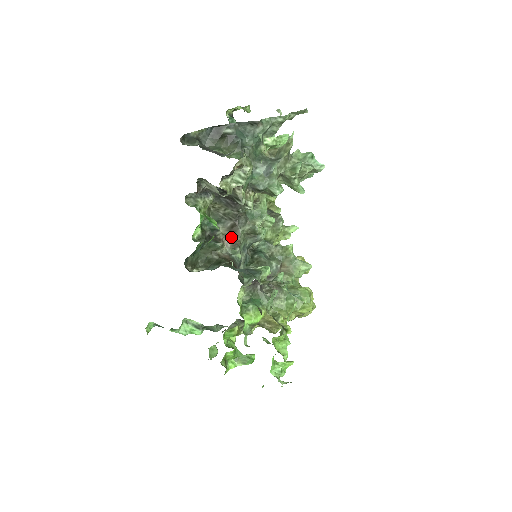
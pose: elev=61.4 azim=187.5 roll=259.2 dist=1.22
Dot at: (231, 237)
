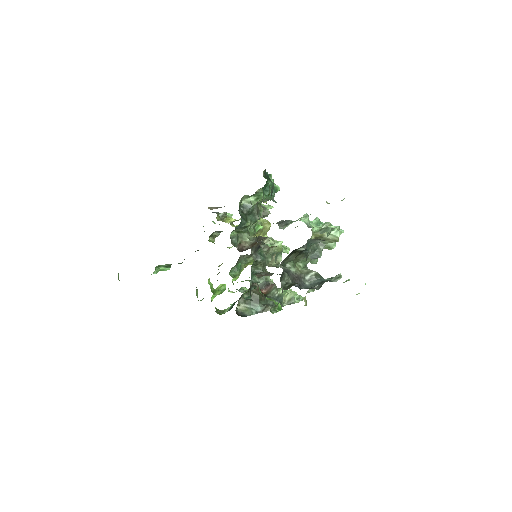
Dot at: occluded
